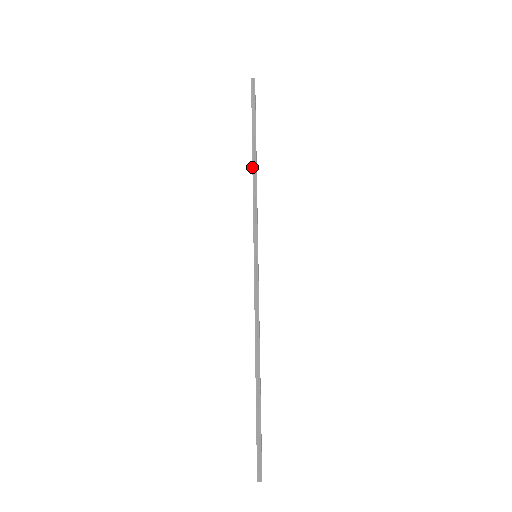
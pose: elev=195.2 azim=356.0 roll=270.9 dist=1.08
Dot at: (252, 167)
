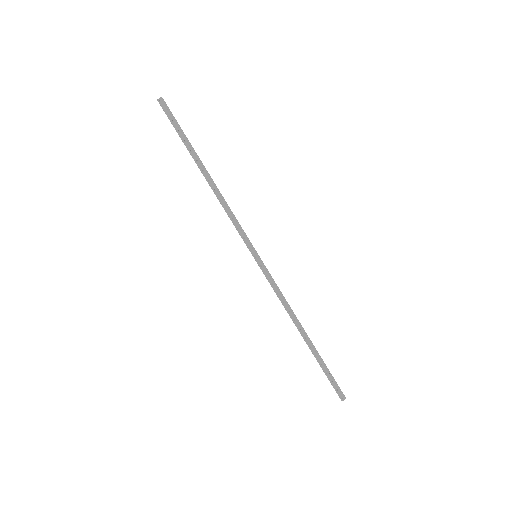
Dot at: (213, 183)
